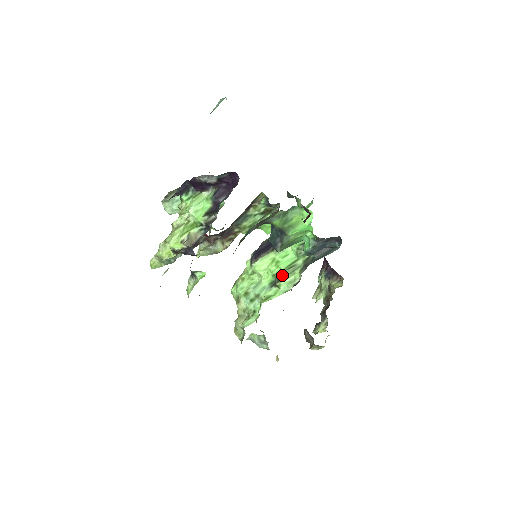
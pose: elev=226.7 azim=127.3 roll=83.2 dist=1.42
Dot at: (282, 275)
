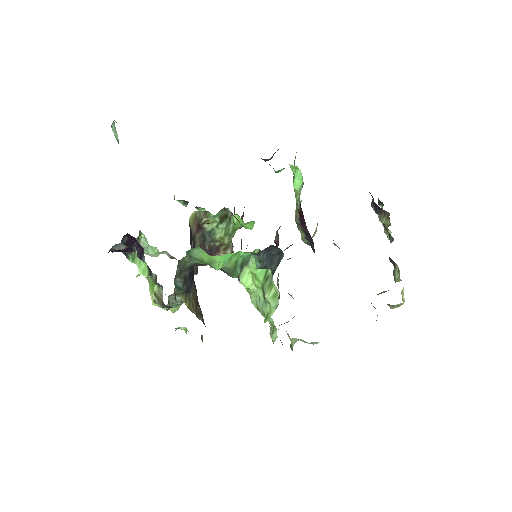
Dot at: (263, 290)
